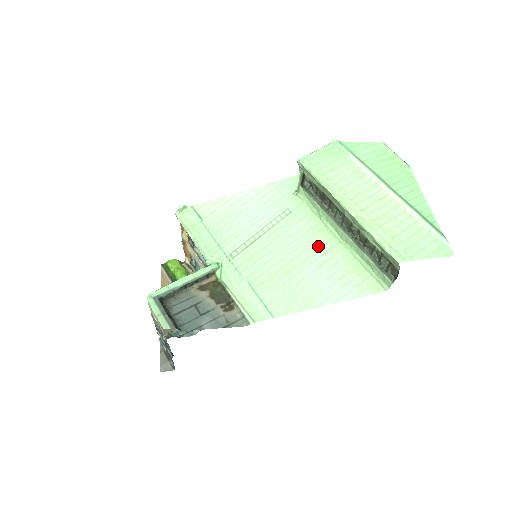
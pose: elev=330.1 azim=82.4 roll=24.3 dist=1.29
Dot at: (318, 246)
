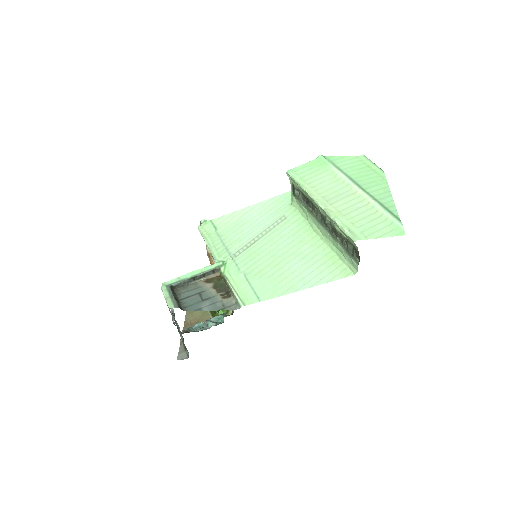
Dot at: (304, 243)
